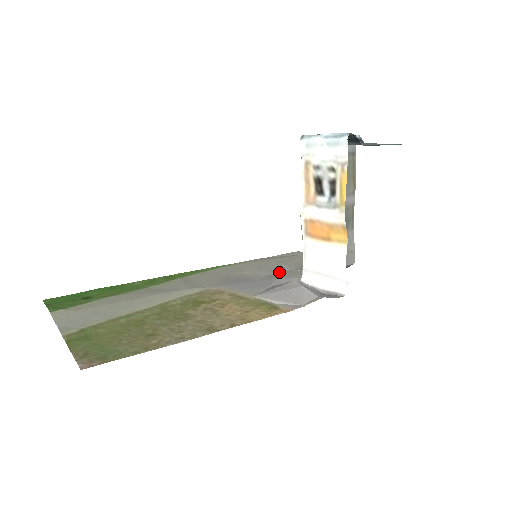
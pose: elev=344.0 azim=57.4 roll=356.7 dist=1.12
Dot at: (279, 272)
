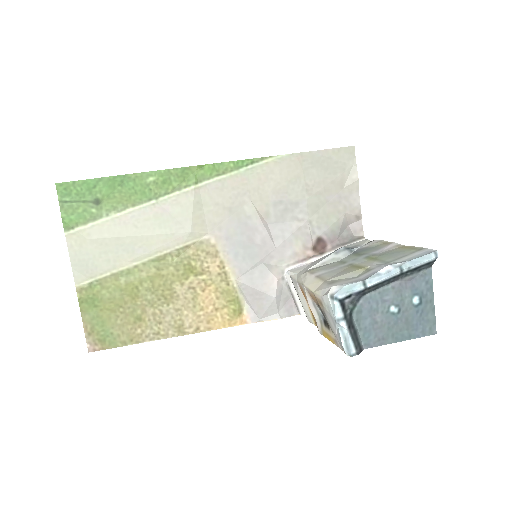
Dot at: (290, 221)
